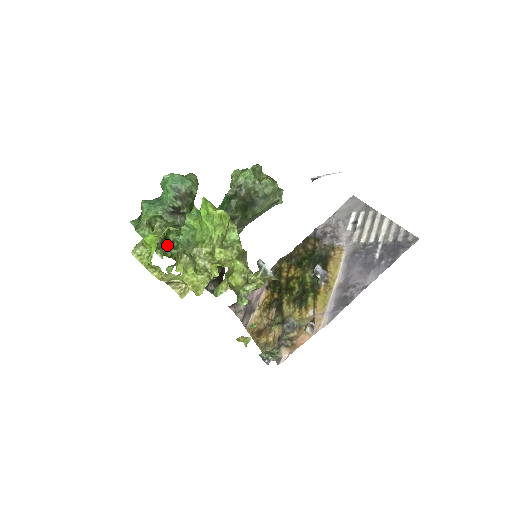
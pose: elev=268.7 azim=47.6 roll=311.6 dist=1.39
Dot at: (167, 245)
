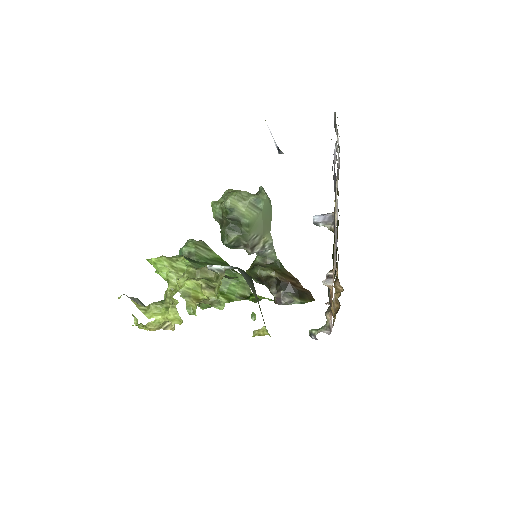
Dot at: occluded
